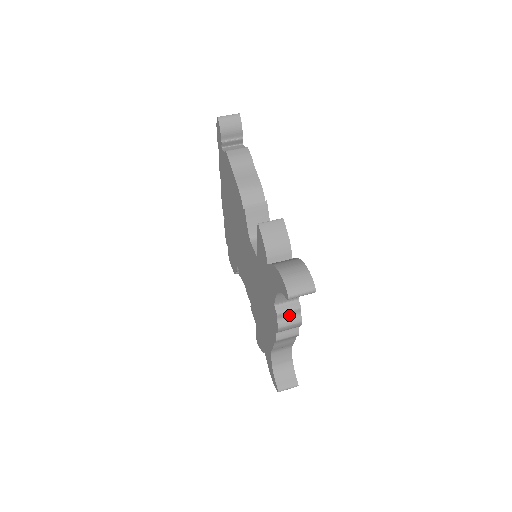
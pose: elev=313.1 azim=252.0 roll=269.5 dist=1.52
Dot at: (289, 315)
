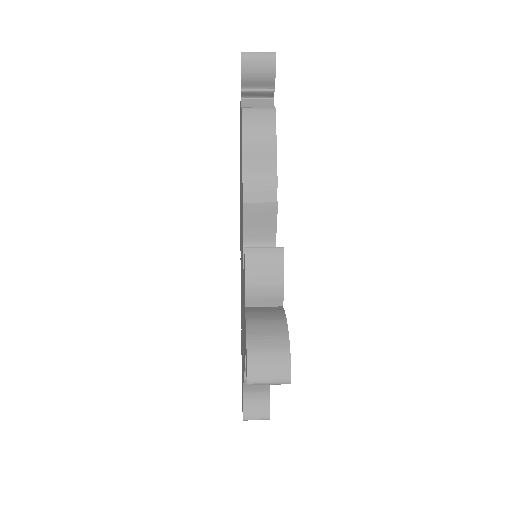
Dot at: occluded
